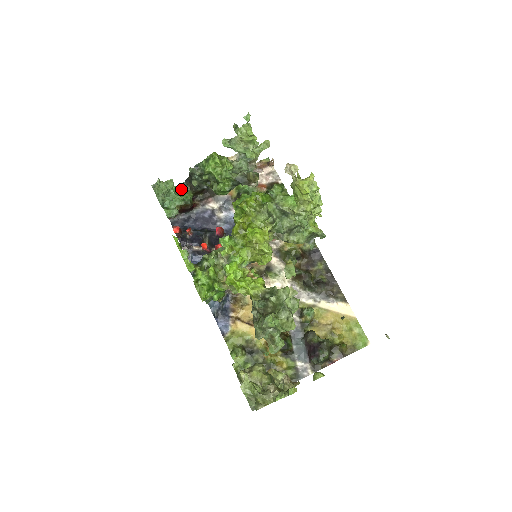
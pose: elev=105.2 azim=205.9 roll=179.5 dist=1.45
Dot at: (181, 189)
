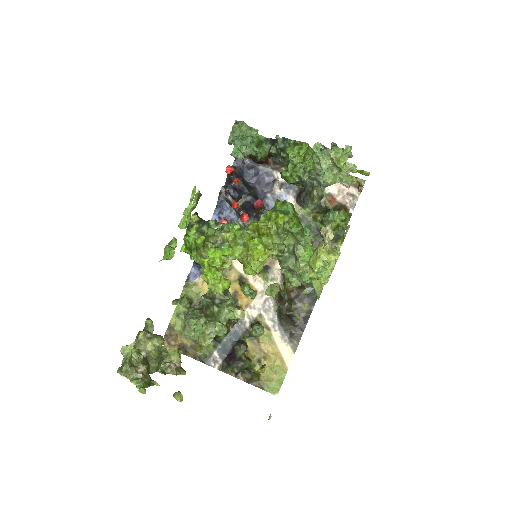
Dot at: (263, 141)
